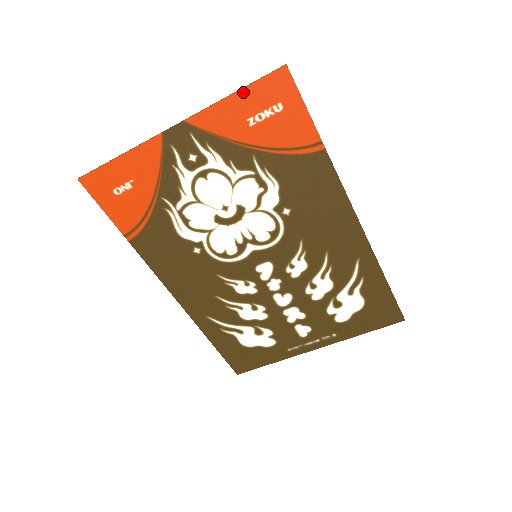
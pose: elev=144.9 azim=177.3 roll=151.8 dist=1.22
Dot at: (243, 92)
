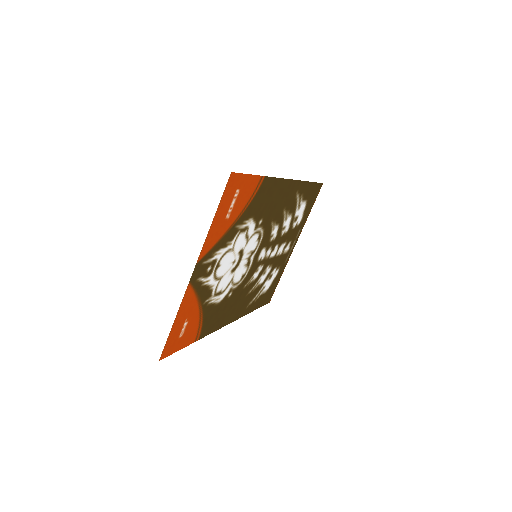
Dot at: (218, 212)
